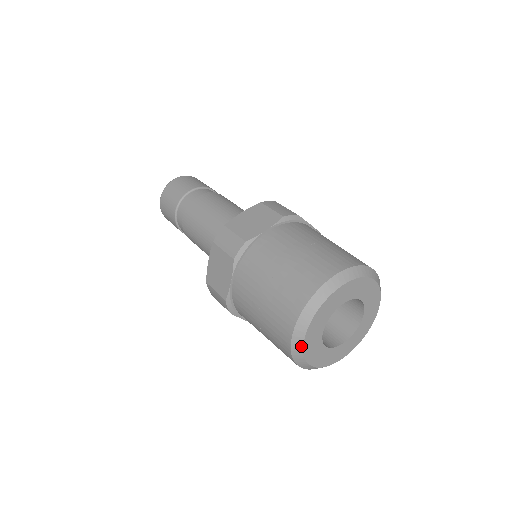
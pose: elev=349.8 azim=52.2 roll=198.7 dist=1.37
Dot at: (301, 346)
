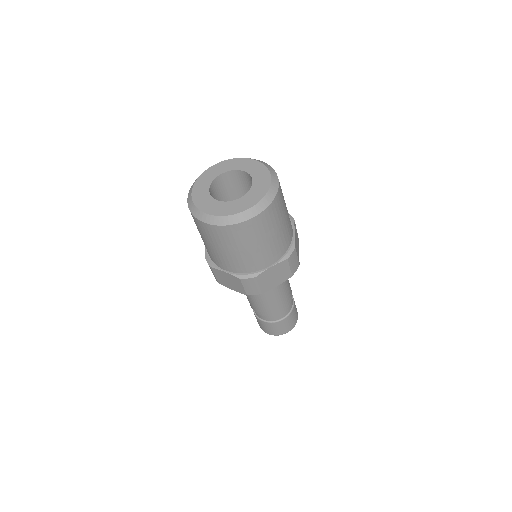
Dot at: (191, 199)
